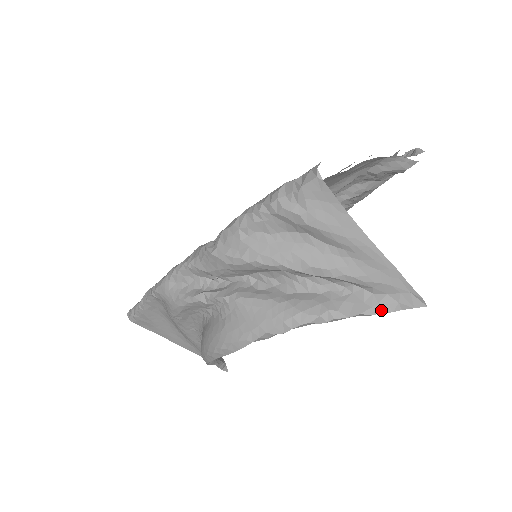
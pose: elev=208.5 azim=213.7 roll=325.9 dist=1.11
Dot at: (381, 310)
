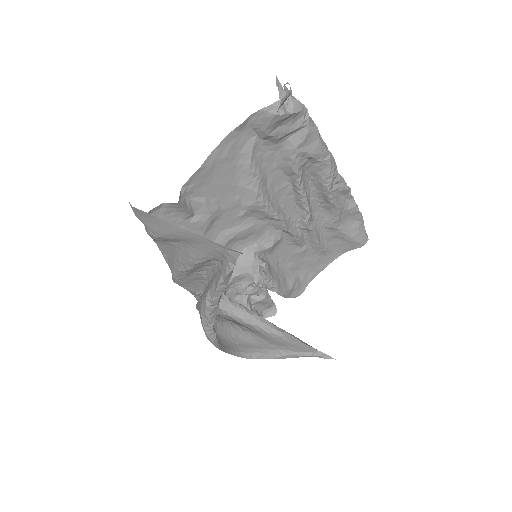
Dot at: (225, 274)
